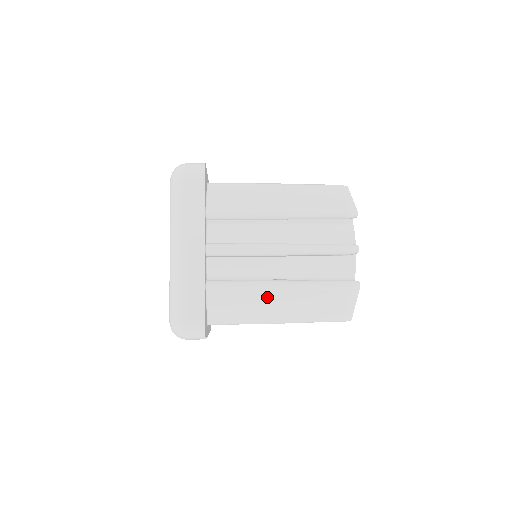
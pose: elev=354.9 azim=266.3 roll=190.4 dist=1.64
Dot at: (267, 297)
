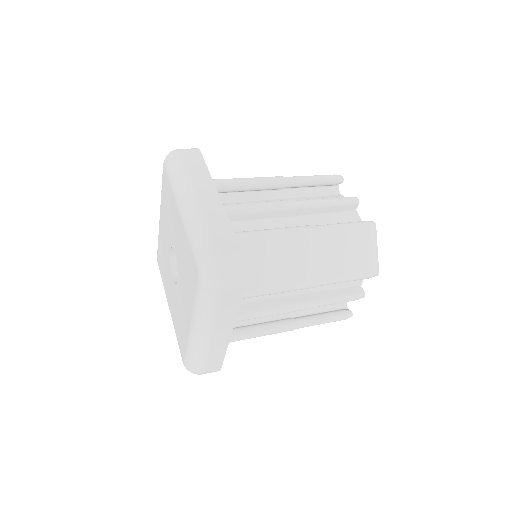
Dot at: (294, 244)
